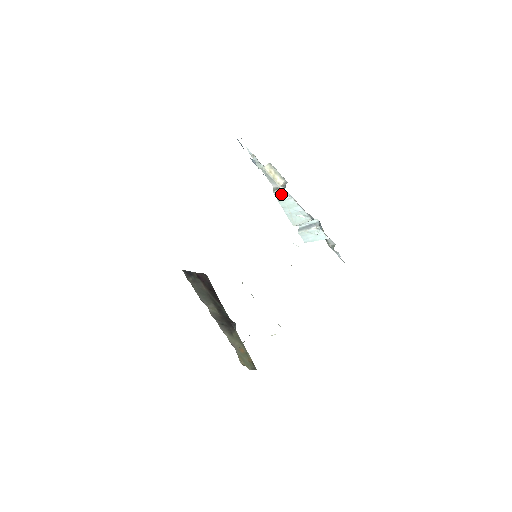
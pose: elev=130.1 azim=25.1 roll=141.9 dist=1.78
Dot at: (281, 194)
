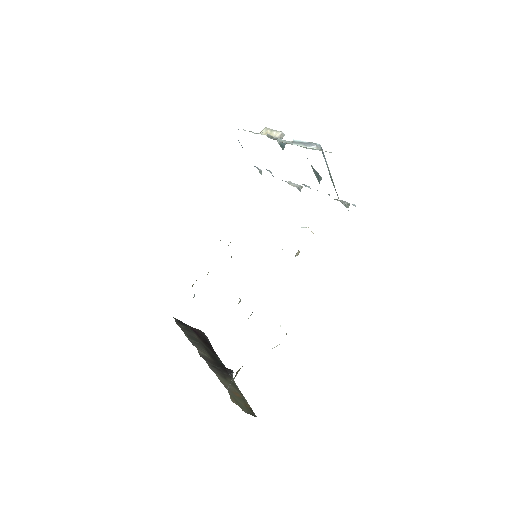
Dot at: (276, 138)
